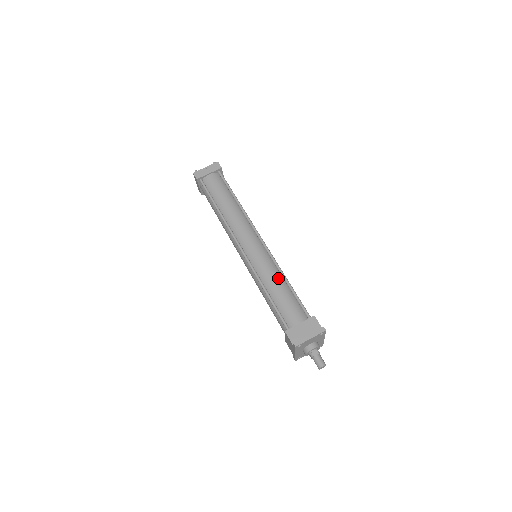
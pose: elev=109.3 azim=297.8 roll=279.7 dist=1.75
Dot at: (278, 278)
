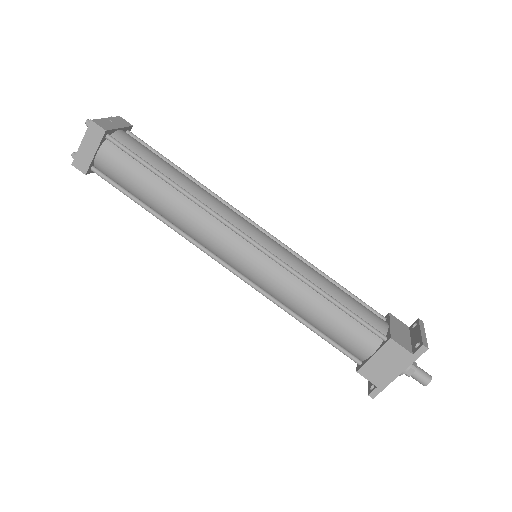
Dot at: (321, 274)
